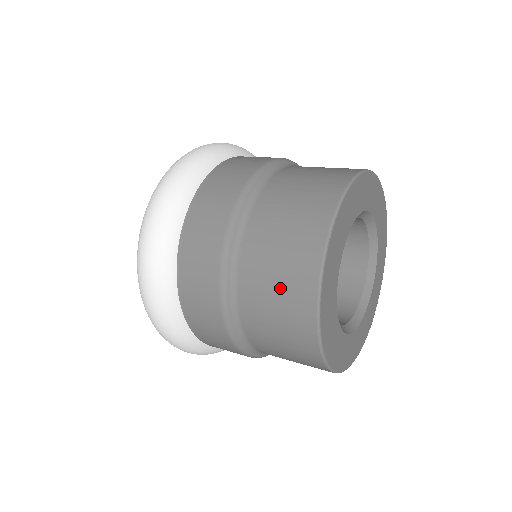
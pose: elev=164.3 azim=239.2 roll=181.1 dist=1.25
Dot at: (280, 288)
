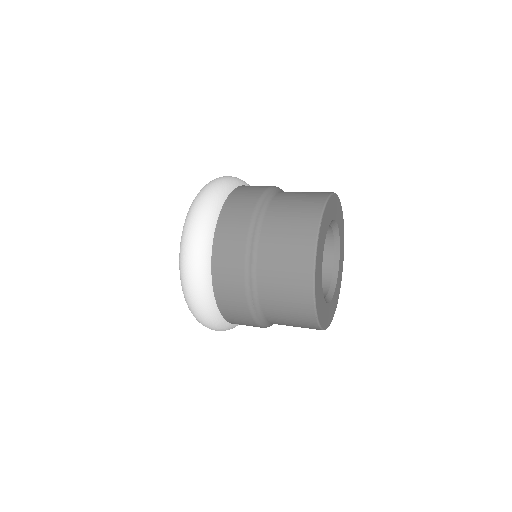
Dot at: (288, 257)
